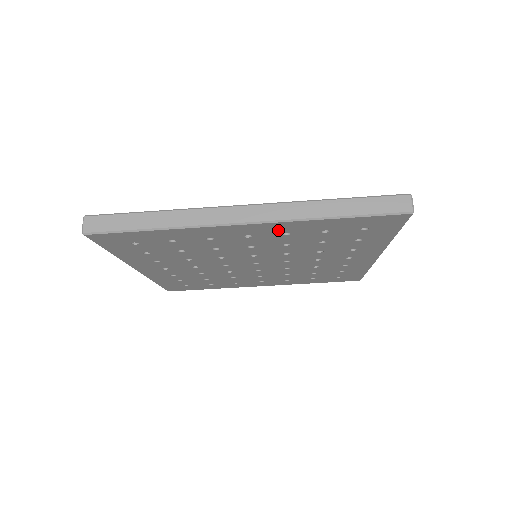
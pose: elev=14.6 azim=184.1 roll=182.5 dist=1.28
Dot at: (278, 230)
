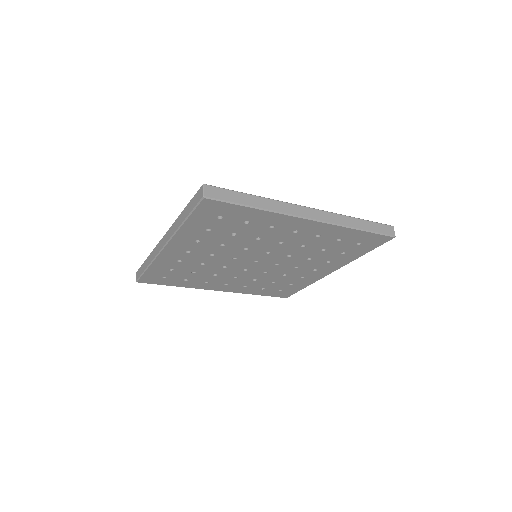
Dot at: (187, 242)
